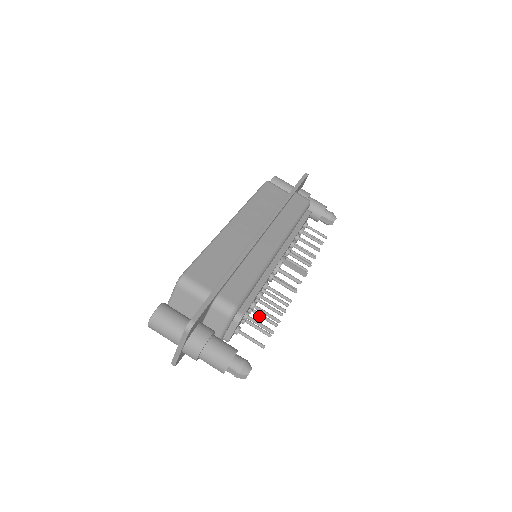
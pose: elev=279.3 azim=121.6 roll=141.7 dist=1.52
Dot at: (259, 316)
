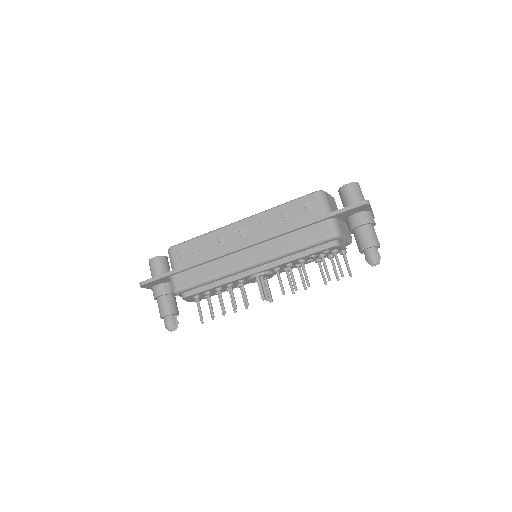
Dot at: (219, 301)
